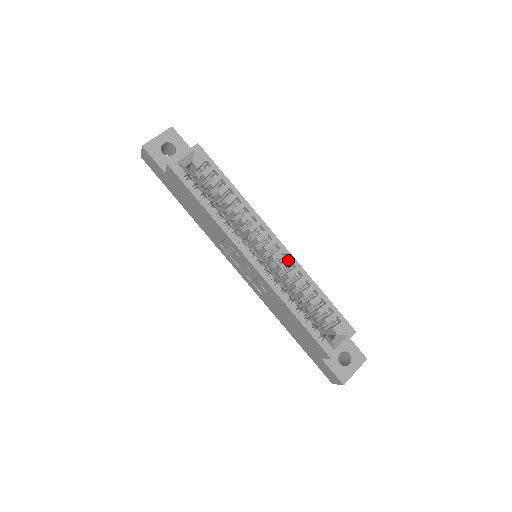
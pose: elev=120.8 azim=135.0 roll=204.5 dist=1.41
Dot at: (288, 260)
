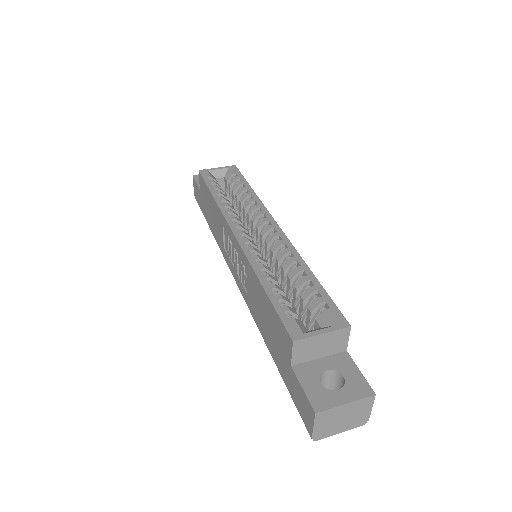
Dot at: (281, 242)
